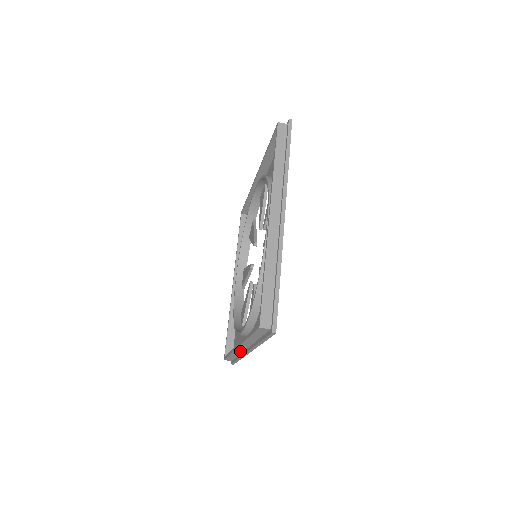
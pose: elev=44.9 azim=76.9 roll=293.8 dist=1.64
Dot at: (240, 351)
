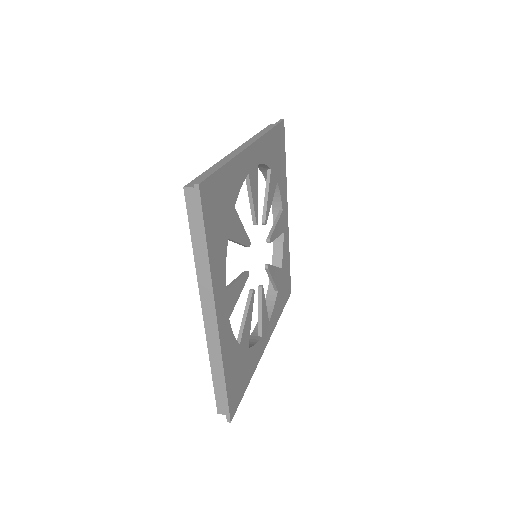
Dot at: occluded
